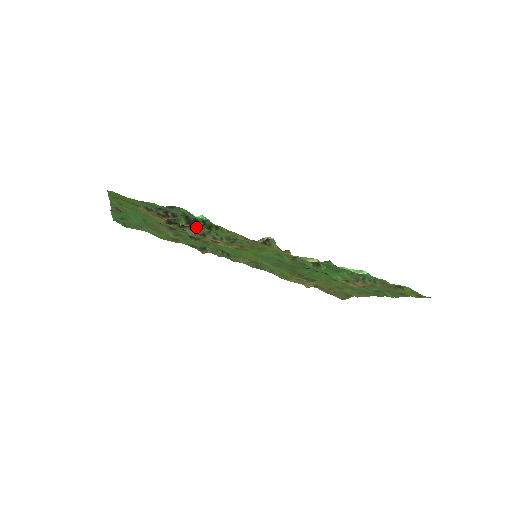
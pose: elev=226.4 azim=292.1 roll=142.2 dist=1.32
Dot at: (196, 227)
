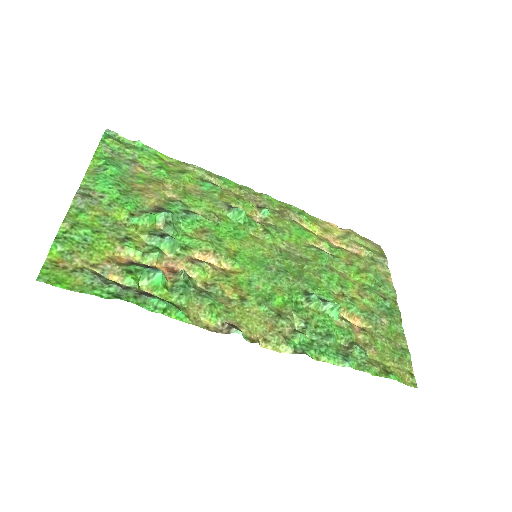
Dot at: occluded
